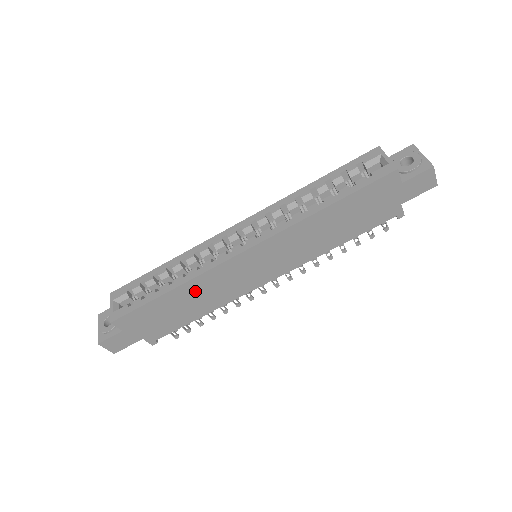
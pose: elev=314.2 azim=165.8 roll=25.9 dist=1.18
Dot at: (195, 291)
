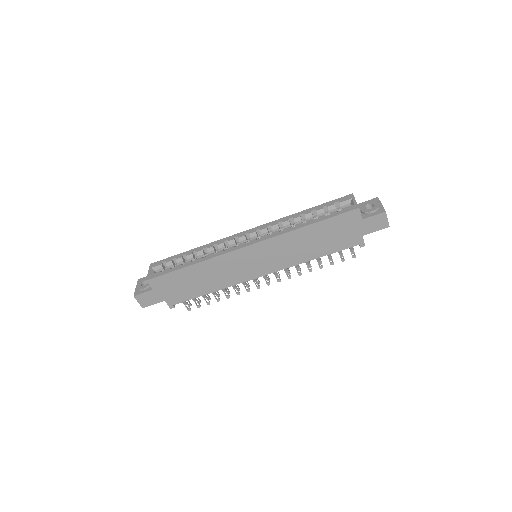
Dot at: (208, 270)
